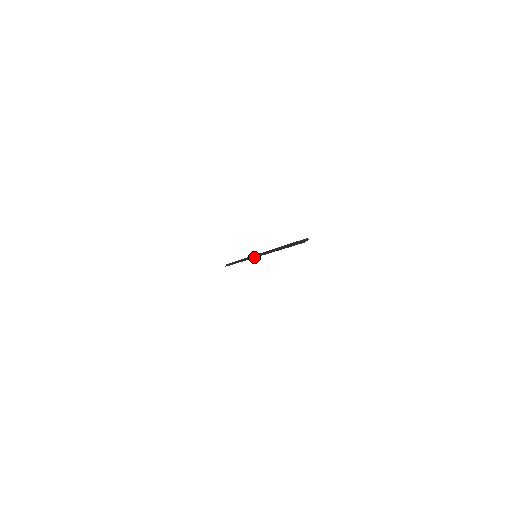
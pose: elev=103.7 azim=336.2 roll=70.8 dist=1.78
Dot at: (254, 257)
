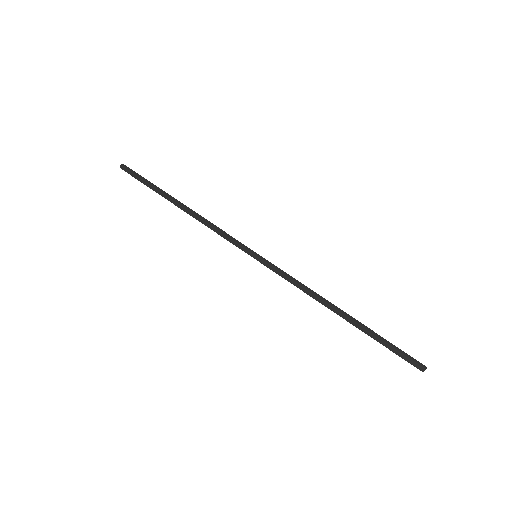
Dot at: (254, 258)
